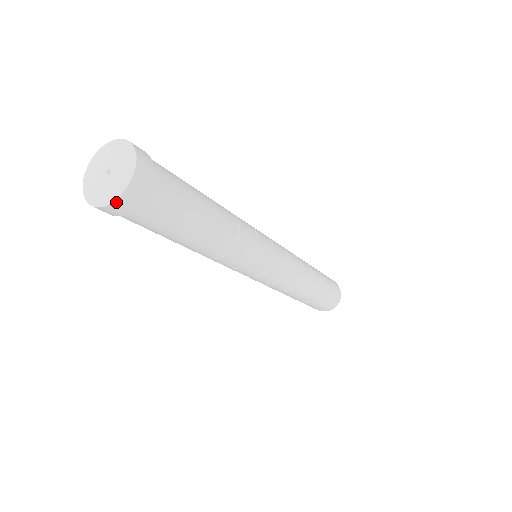
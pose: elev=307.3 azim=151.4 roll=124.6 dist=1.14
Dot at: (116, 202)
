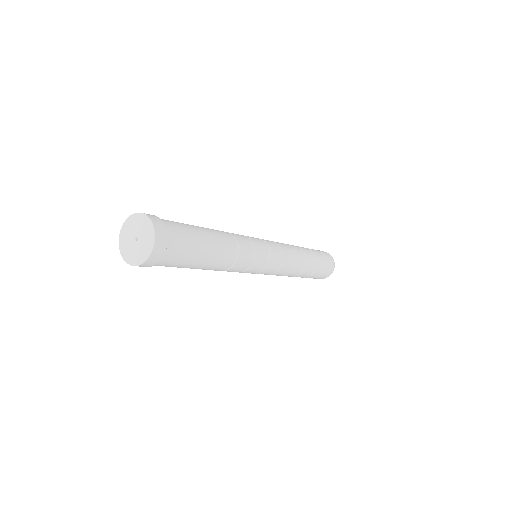
Dot at: (151, 256)
